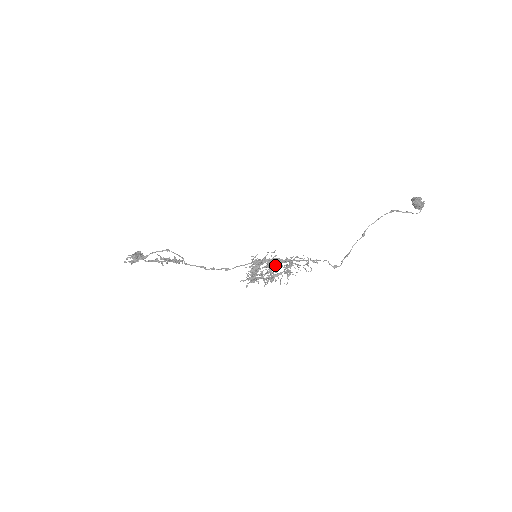
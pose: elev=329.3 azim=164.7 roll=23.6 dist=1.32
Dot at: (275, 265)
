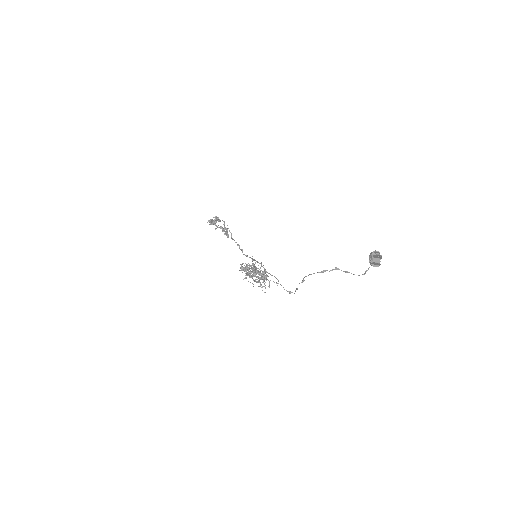
Dot at: (253, 275)
